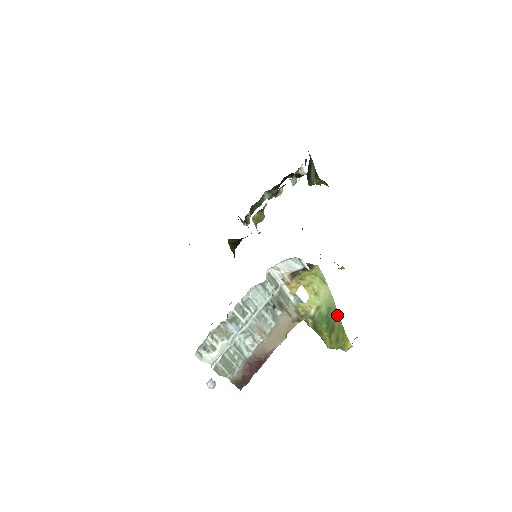
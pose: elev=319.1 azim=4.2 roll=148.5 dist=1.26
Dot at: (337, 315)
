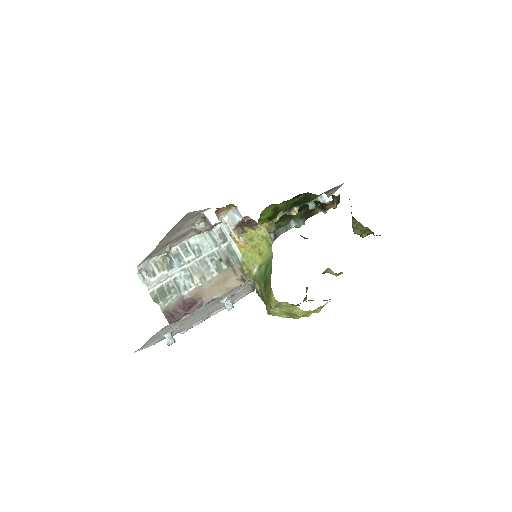
Dot at: (271, 271)
